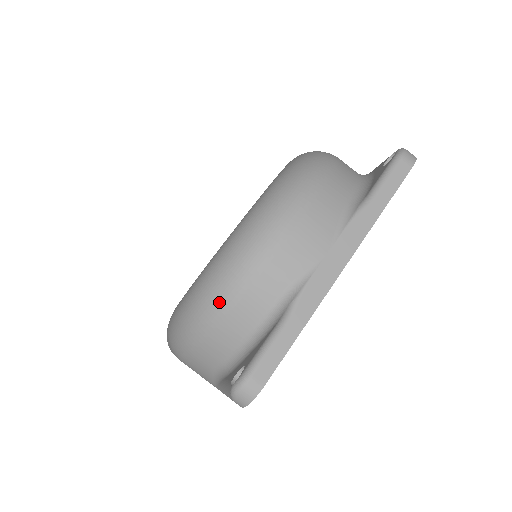
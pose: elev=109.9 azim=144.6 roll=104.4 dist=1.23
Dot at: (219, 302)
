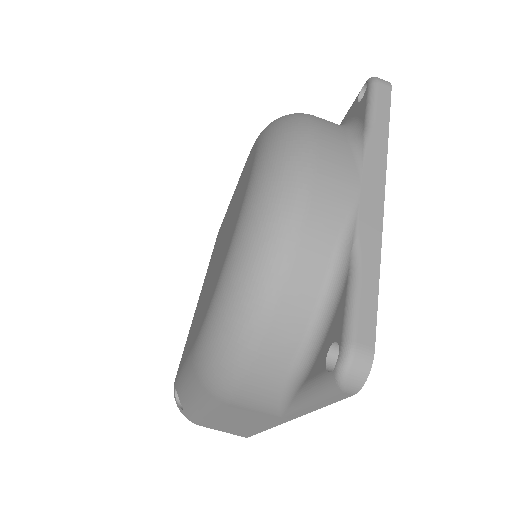
Dot at: (266, 285)
